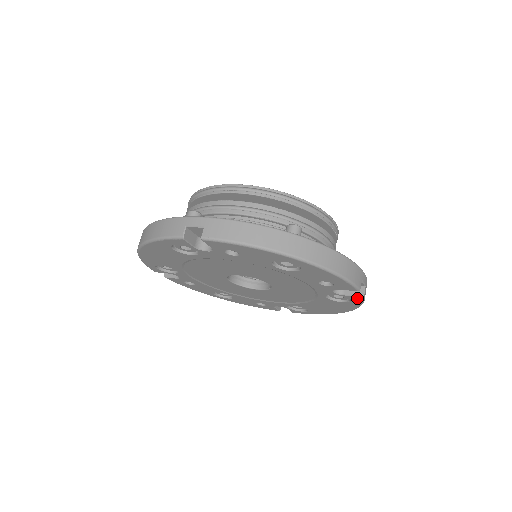
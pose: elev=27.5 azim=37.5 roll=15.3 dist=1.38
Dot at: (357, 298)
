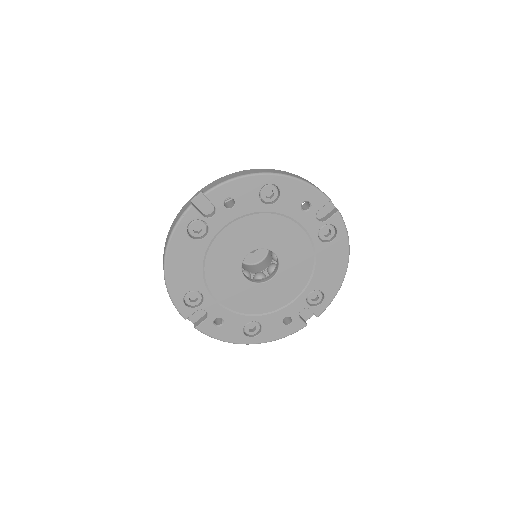
Dot at: (337, 218)
